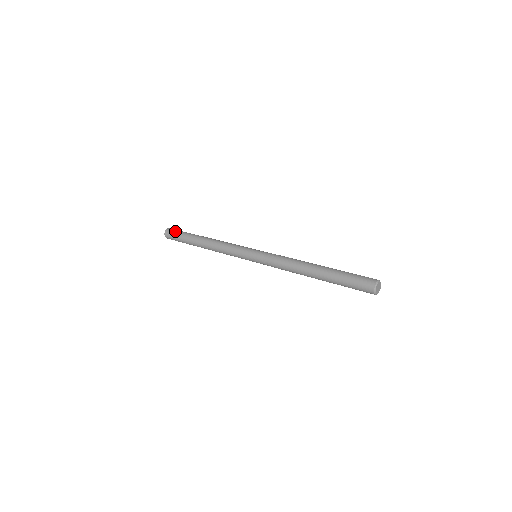
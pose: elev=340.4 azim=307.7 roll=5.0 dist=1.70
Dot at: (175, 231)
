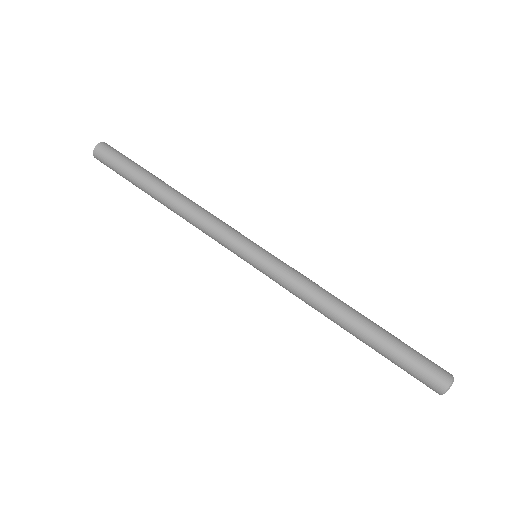
Dot at: (116, 153)
